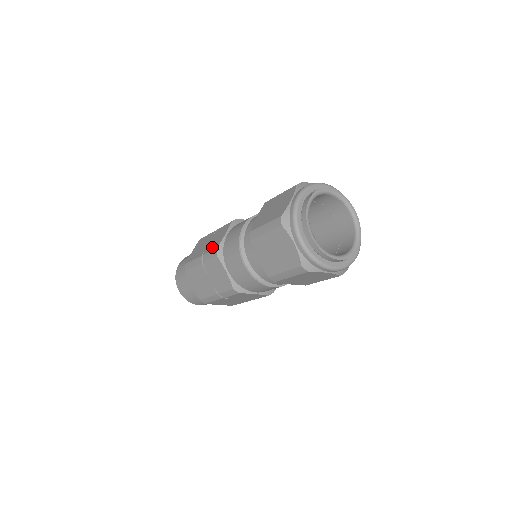
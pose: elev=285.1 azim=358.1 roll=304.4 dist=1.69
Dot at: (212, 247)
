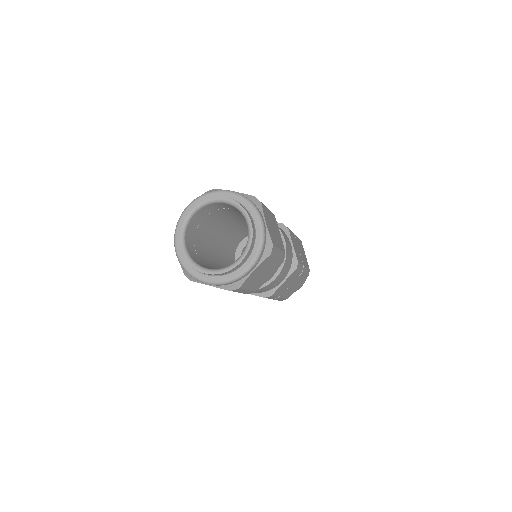
Dot at: occluded
